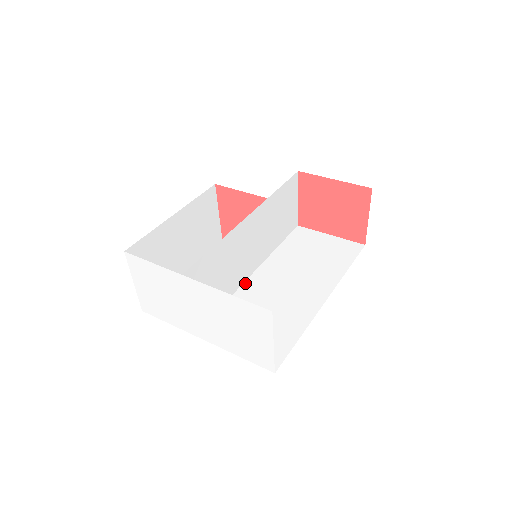
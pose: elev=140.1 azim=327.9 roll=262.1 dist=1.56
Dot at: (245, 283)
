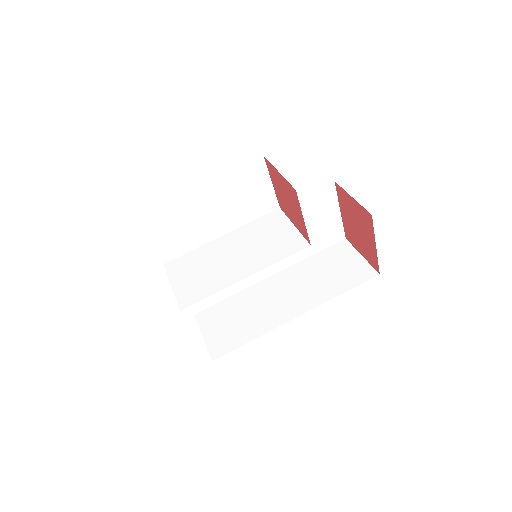
Dot at: (236, 231)
